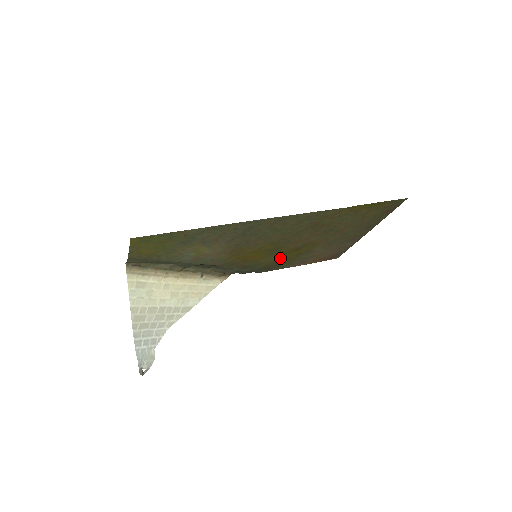
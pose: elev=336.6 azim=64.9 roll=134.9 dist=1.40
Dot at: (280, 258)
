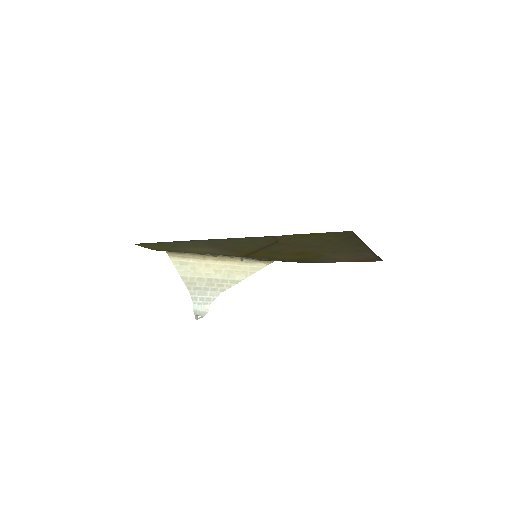
Dot at: (298, 257)
